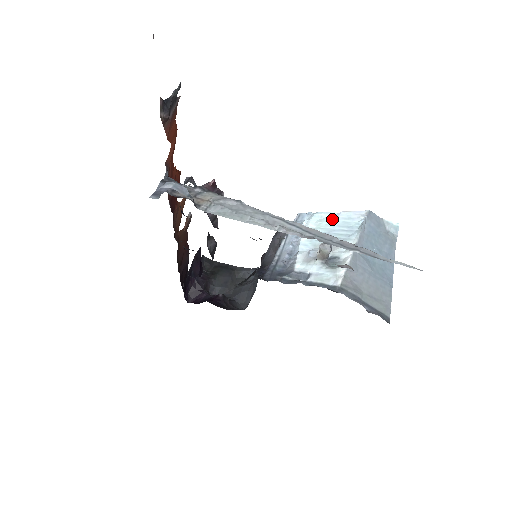
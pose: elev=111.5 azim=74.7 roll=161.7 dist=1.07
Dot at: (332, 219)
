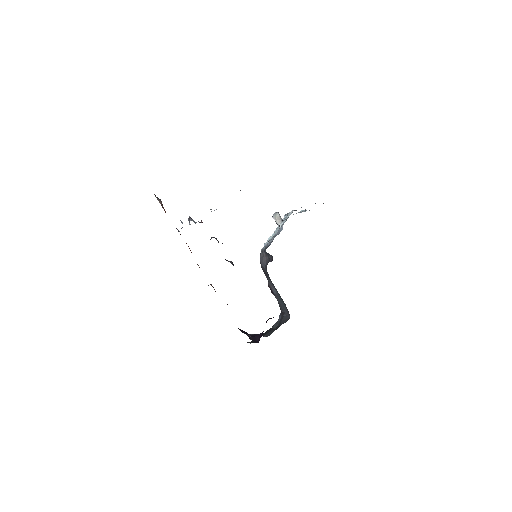
Dot at: occluded
